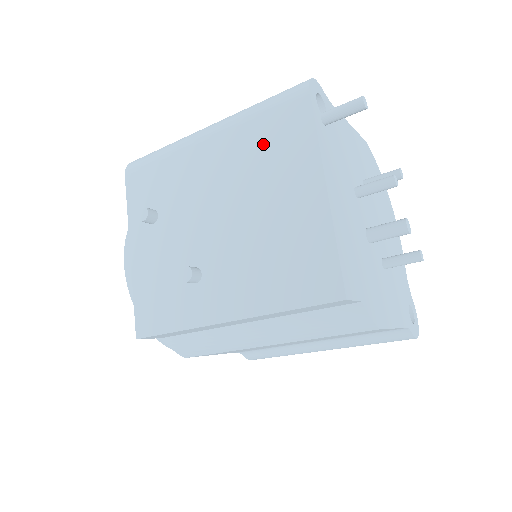
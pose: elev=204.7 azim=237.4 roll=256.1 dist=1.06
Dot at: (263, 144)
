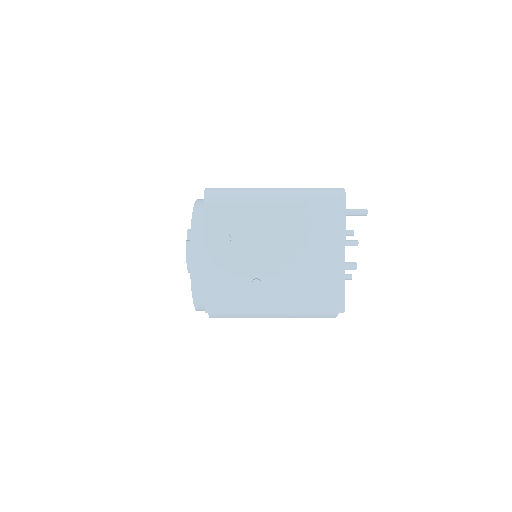
Dot at: (314, 220)
